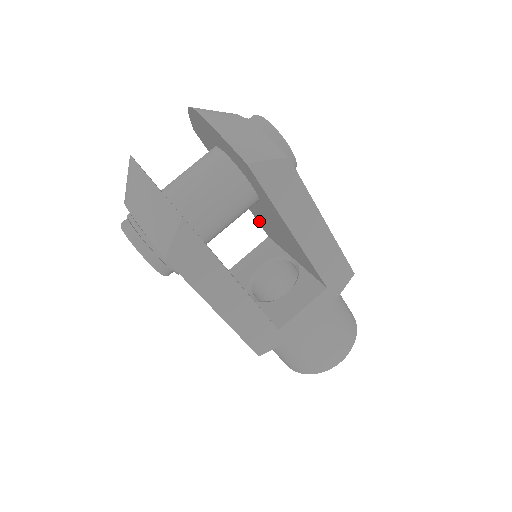
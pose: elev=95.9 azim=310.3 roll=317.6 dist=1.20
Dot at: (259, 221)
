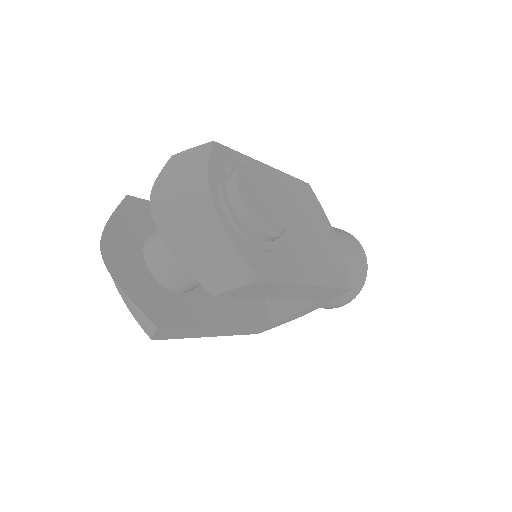
Dot at: occluded
